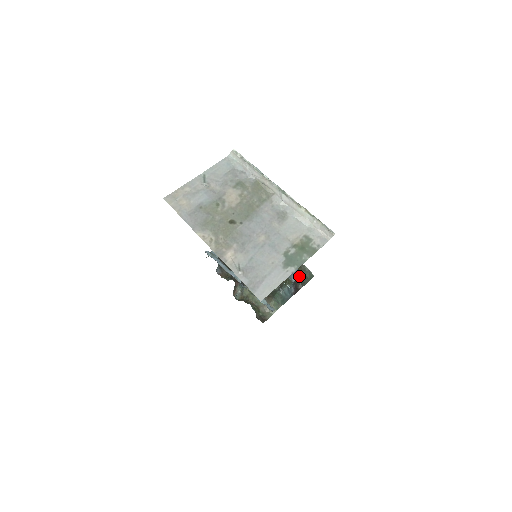
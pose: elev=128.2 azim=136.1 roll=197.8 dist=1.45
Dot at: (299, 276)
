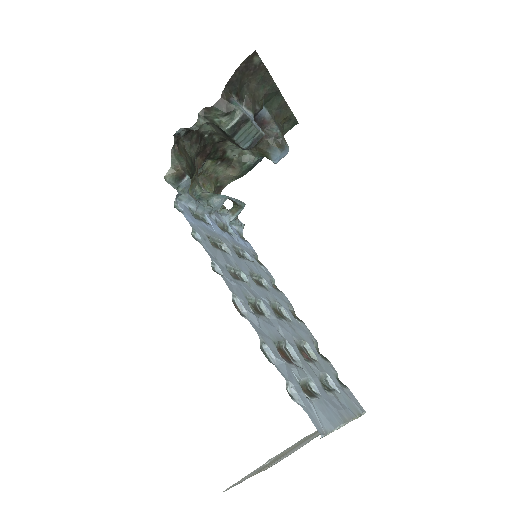
Dot at: occluded
